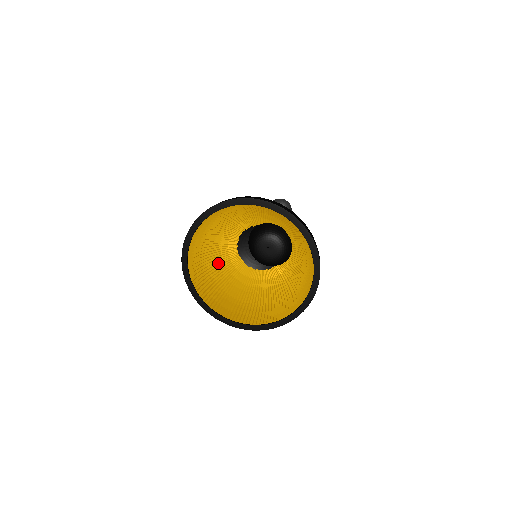
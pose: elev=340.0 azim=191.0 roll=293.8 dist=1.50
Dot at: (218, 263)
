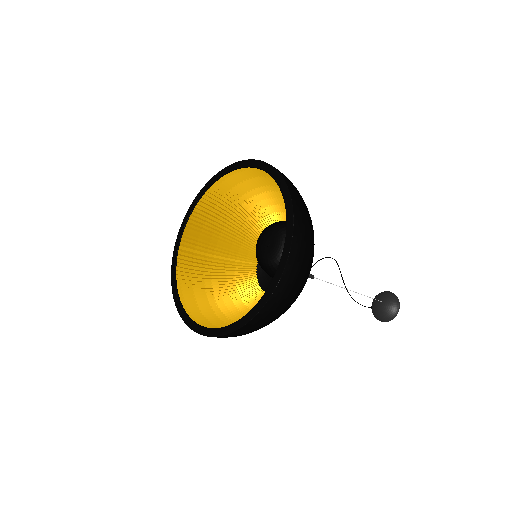
Dot at: (243, 311)
